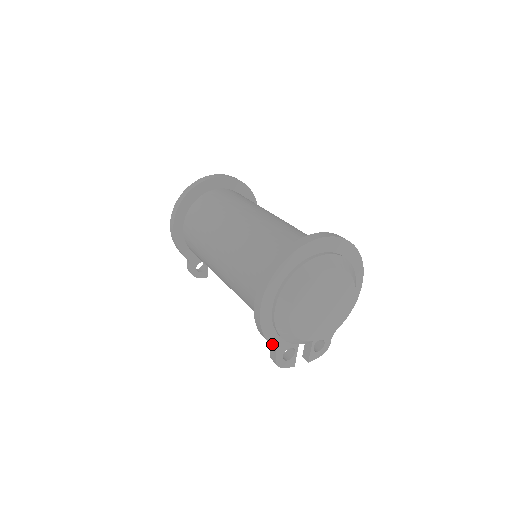
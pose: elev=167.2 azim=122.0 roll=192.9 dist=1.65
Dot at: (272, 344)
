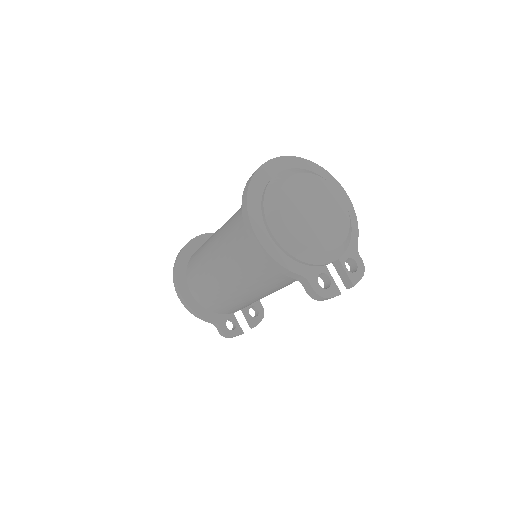
Dot at: (296, 273)
